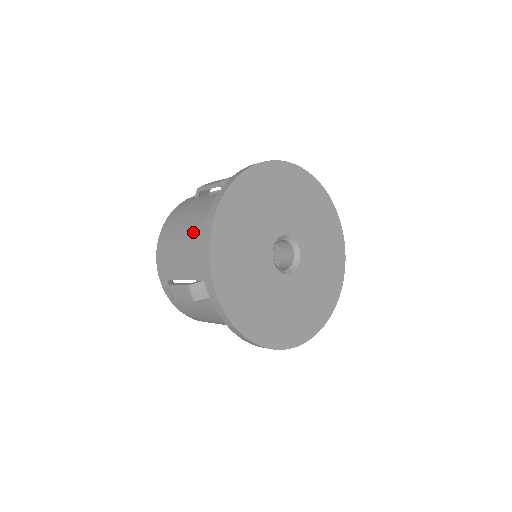
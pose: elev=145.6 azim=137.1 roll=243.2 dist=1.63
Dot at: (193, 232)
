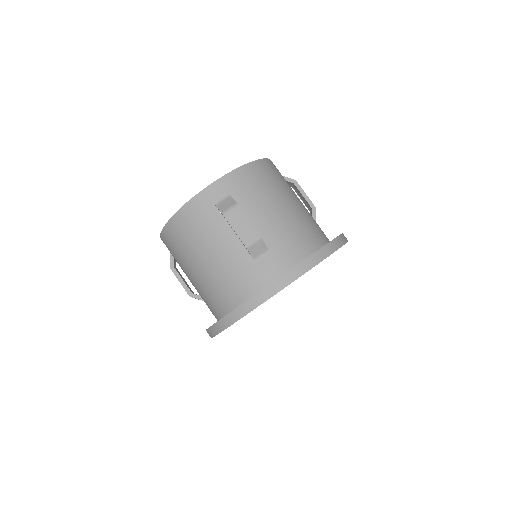
Dot at: (206, 277)
